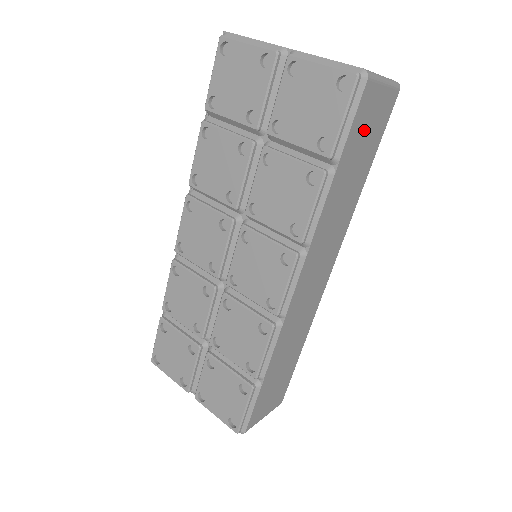
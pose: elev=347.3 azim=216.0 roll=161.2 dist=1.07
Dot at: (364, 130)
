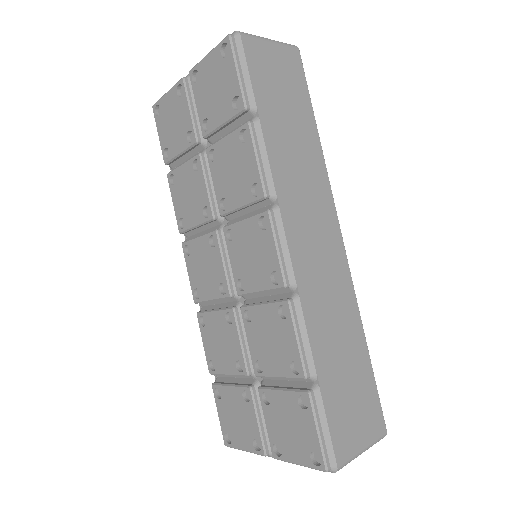
Dot at: (273, 81)
